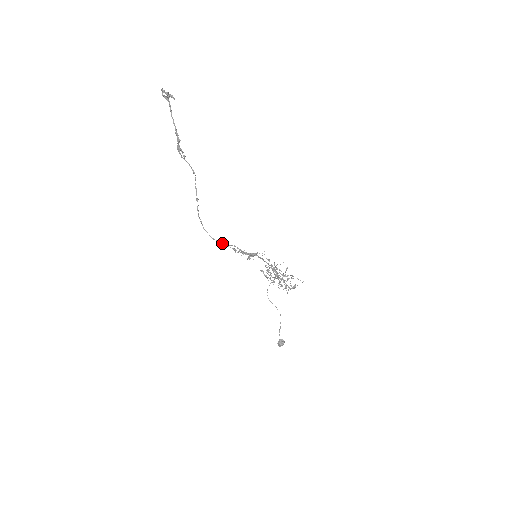
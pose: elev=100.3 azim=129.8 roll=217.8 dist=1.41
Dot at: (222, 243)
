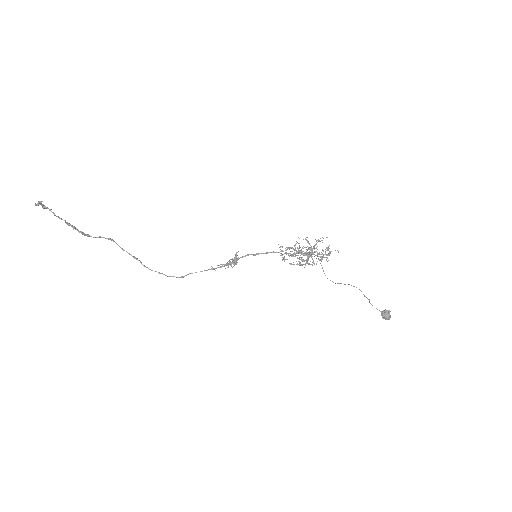
Dot at: occluded
